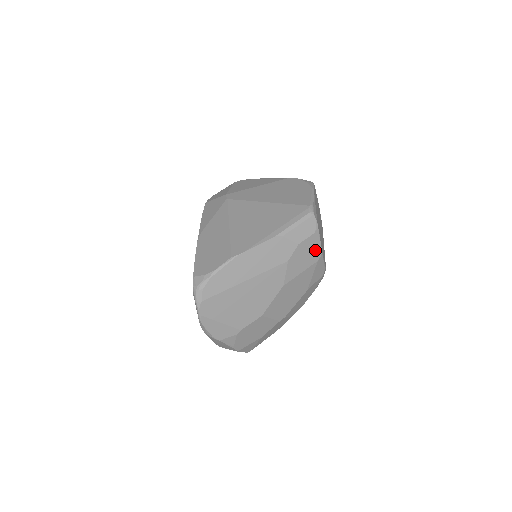
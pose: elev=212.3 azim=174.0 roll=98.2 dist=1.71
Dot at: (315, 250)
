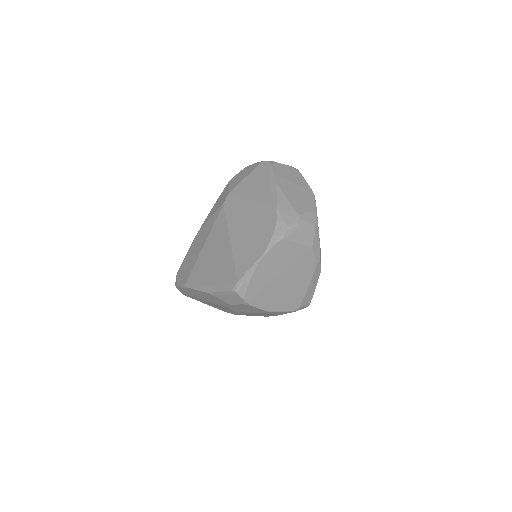
Dot at: (256, 309)
